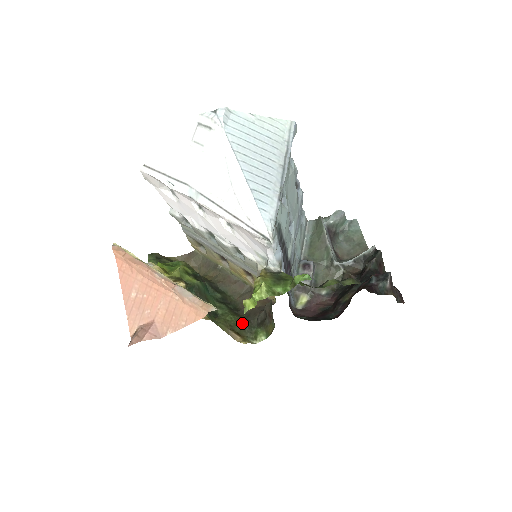
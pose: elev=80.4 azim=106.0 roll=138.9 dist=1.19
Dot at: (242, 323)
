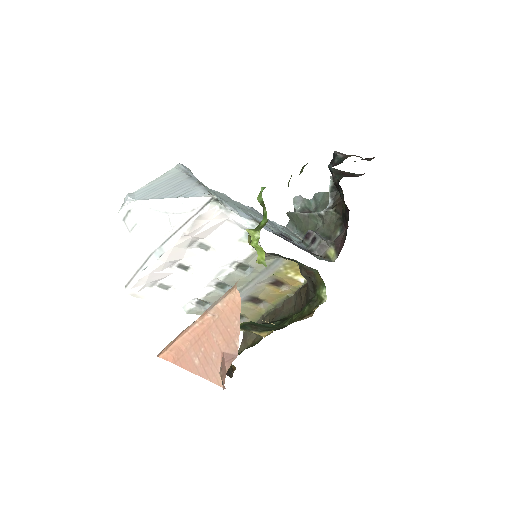
Dot at: (305, 307)
